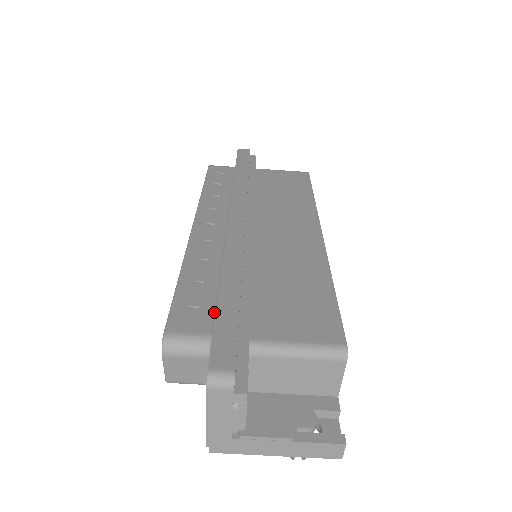
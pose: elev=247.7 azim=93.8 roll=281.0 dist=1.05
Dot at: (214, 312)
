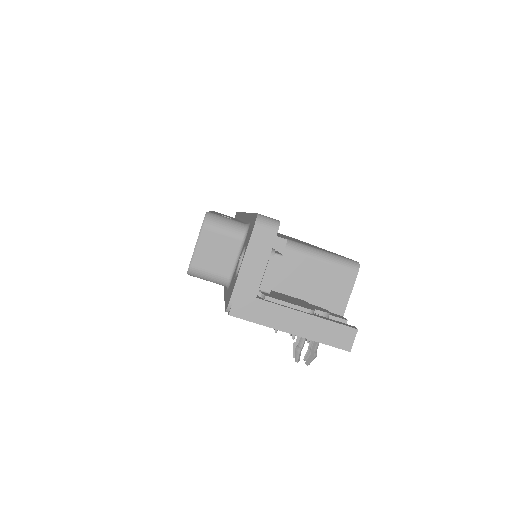
Dot at: occluded
